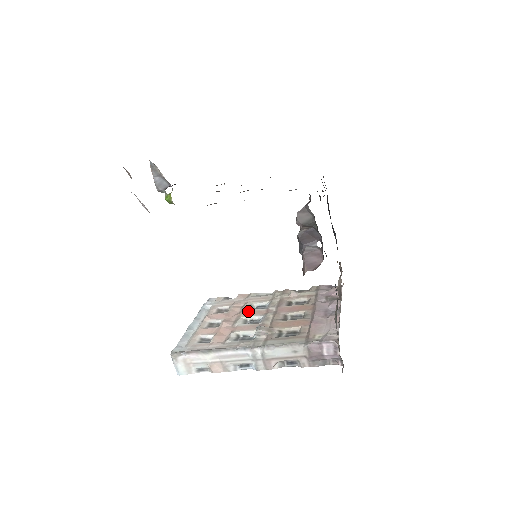
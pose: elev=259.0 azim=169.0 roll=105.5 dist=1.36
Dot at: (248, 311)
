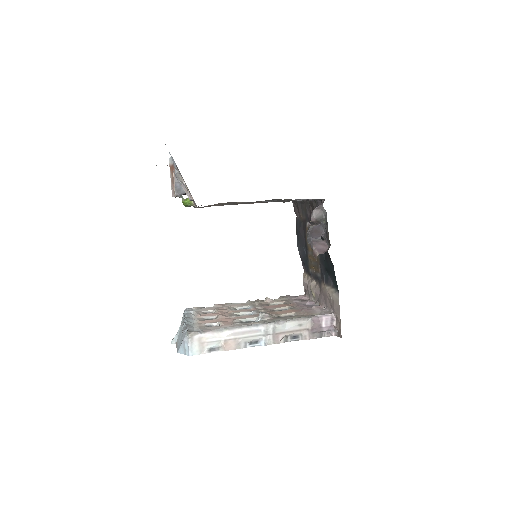
Dot at: (236, 310)
